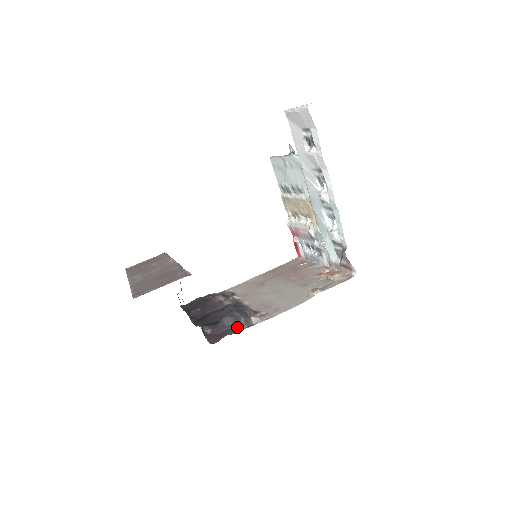
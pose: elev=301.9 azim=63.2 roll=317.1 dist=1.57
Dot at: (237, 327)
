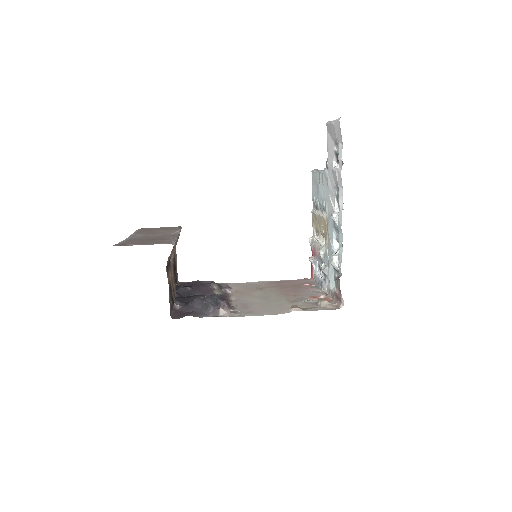
Dot at: (203, 312)
